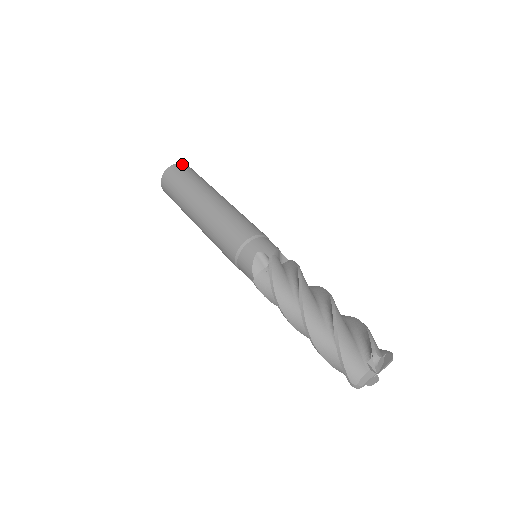
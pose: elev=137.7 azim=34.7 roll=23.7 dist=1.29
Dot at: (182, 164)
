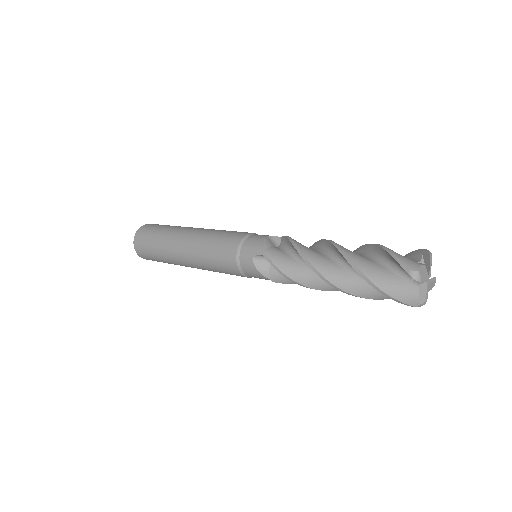
Dot at: occluded
